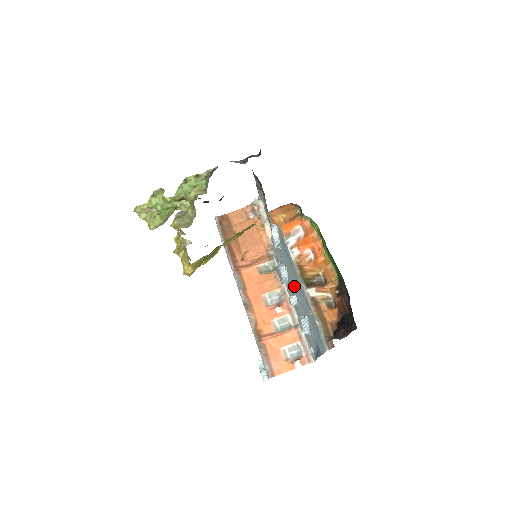
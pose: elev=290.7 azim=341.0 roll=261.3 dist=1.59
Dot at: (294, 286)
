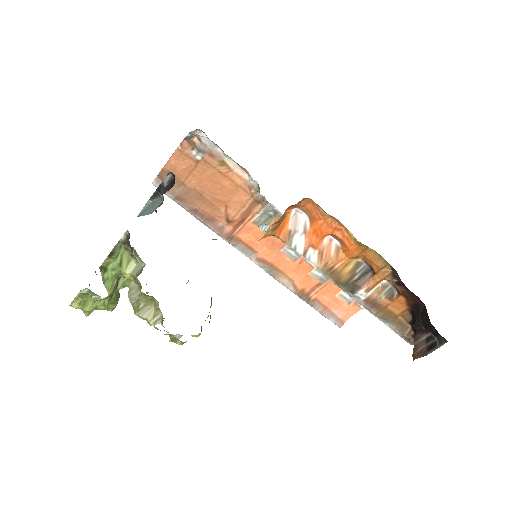
Dot at: occluded
